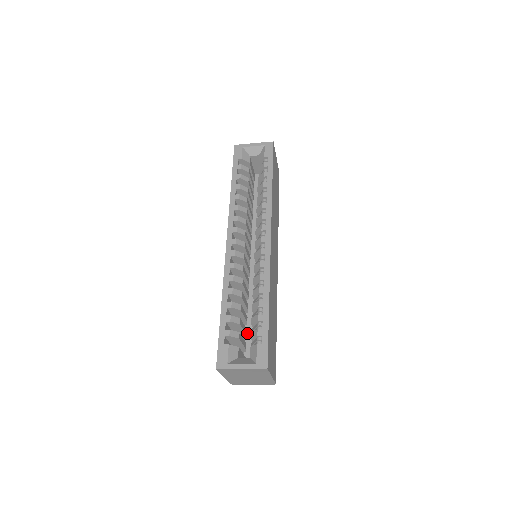
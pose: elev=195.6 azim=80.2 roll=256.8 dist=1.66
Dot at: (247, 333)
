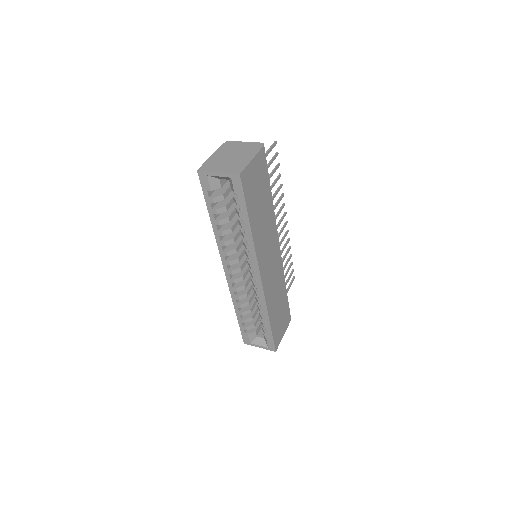
Dot at: occluded
